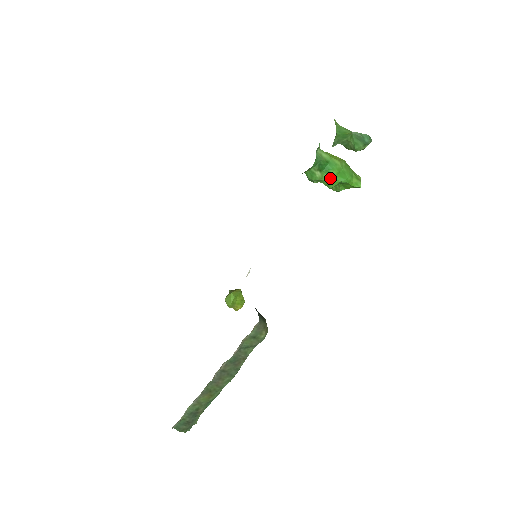
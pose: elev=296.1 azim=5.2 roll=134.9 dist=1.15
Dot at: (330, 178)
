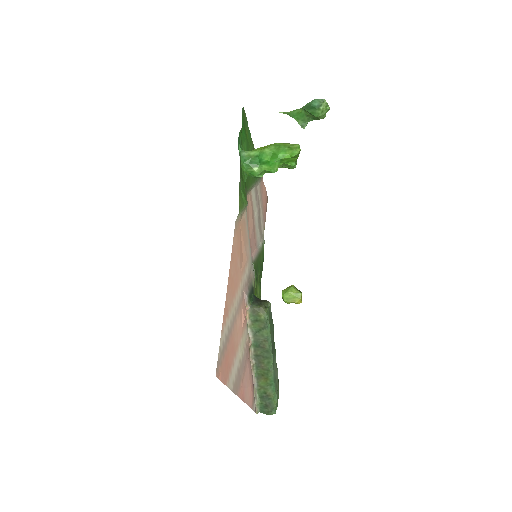
Dot at: (267, 166)
